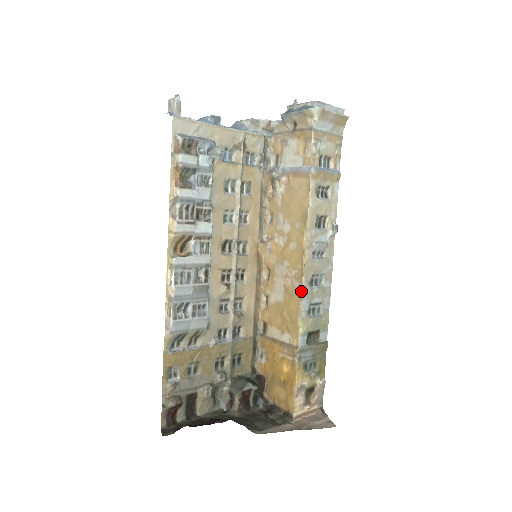
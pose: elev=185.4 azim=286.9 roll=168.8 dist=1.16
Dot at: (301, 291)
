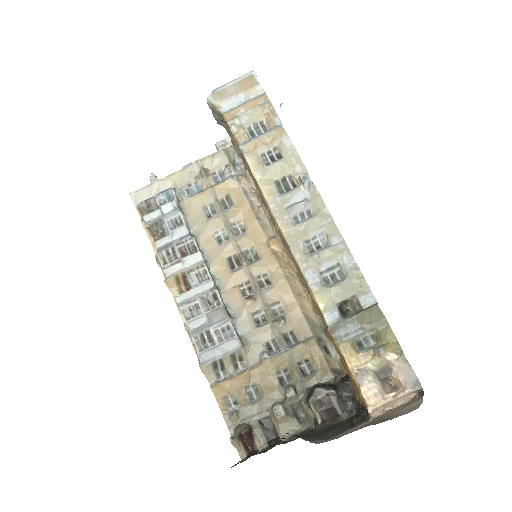
Dot at: (297, 265)
